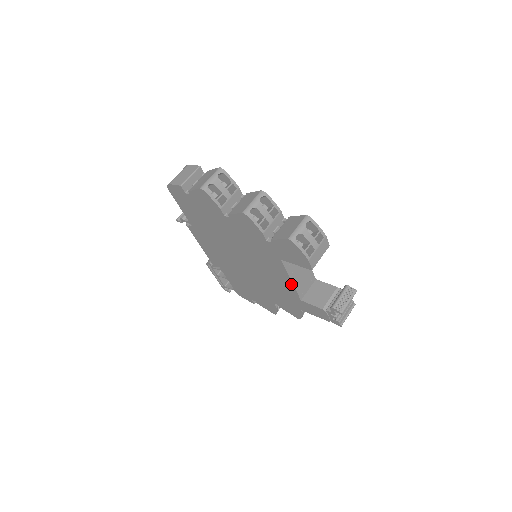
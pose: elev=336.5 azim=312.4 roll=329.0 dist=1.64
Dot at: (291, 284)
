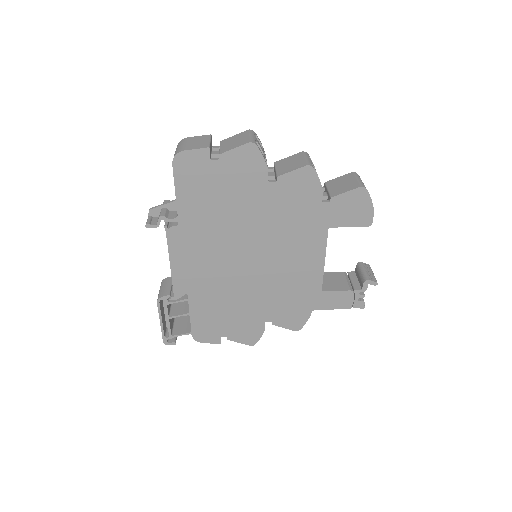
Dot at: (321, 267)
